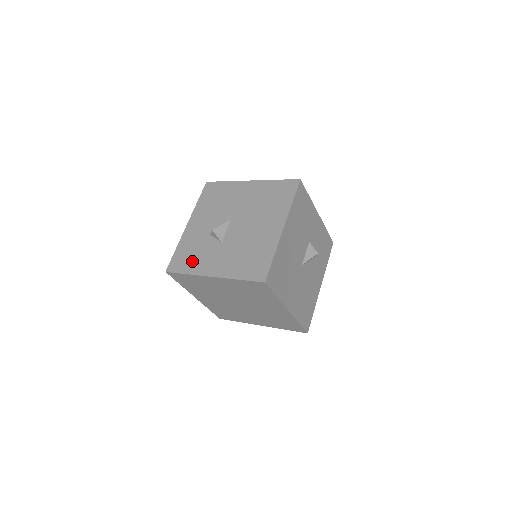
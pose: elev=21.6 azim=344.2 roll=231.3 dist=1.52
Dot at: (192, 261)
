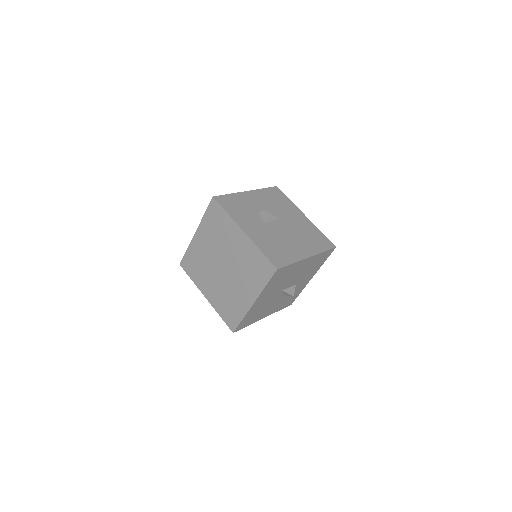
Dot at: (236, 211)
